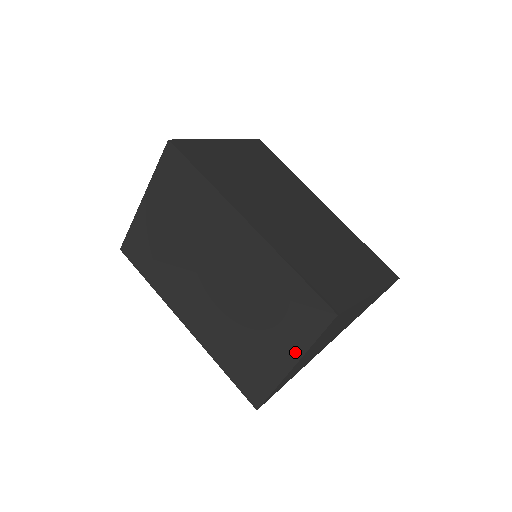
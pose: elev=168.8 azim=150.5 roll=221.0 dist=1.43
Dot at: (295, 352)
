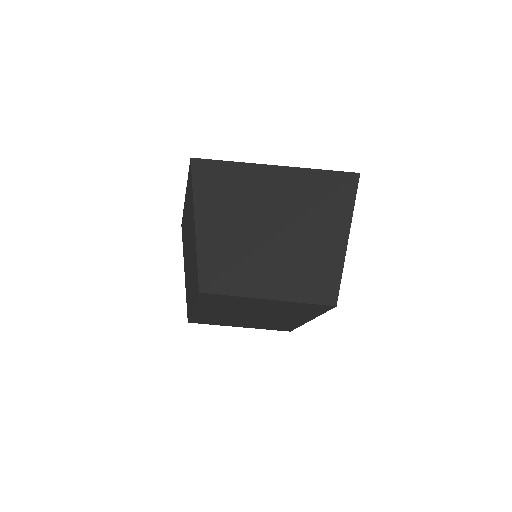
Dot at: (193, 211)
